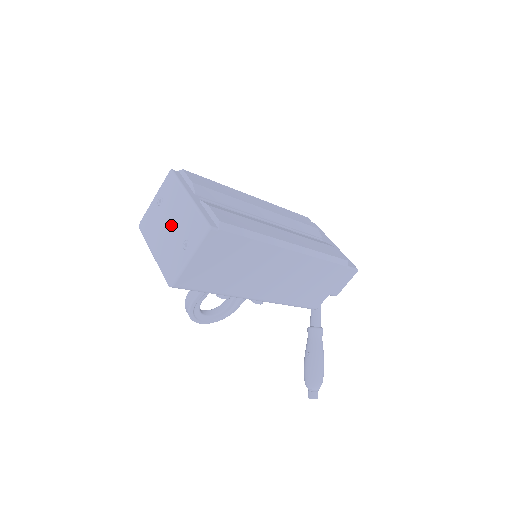
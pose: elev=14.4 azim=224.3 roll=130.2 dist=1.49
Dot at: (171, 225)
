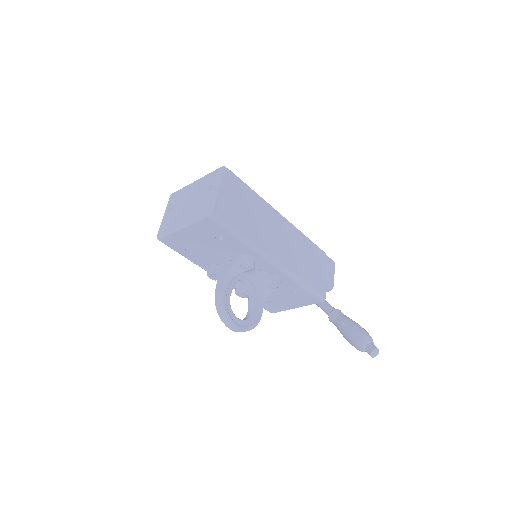
Dot at: (189, 201)
